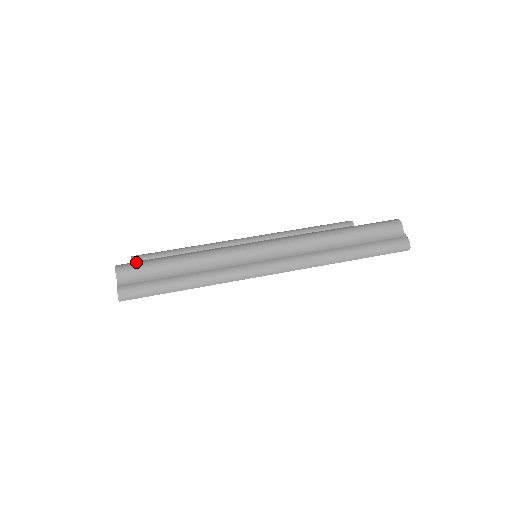
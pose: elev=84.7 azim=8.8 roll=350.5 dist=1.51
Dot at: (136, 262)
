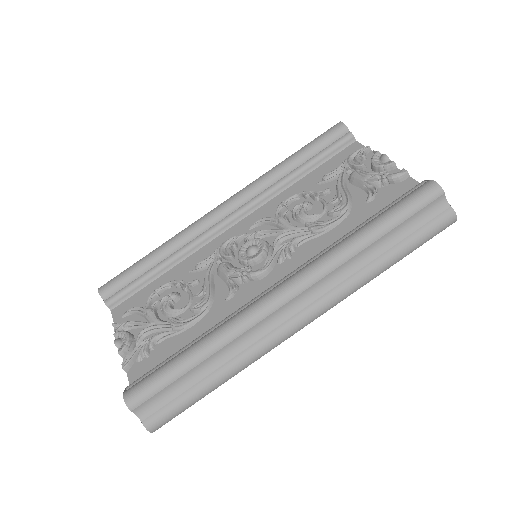
Dot at: (145, 386)
